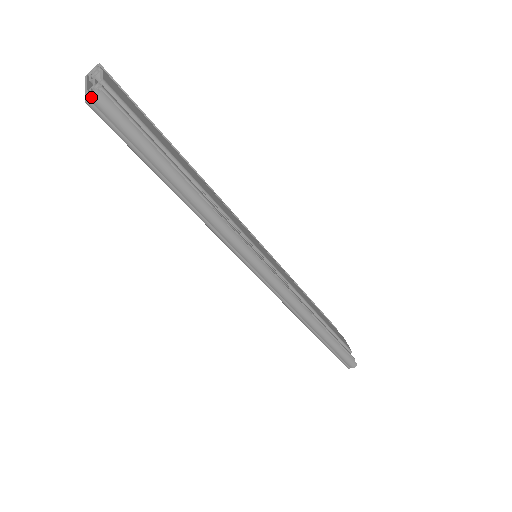
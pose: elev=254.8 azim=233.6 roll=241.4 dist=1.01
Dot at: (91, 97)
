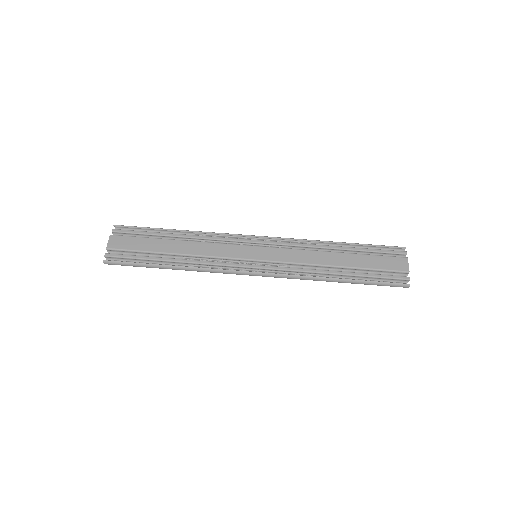
Dot at: occluded
